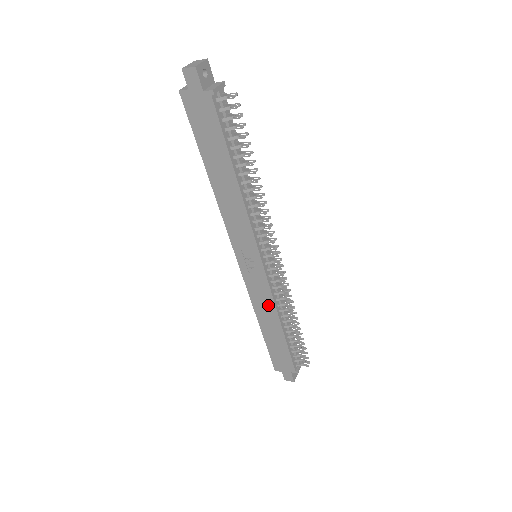
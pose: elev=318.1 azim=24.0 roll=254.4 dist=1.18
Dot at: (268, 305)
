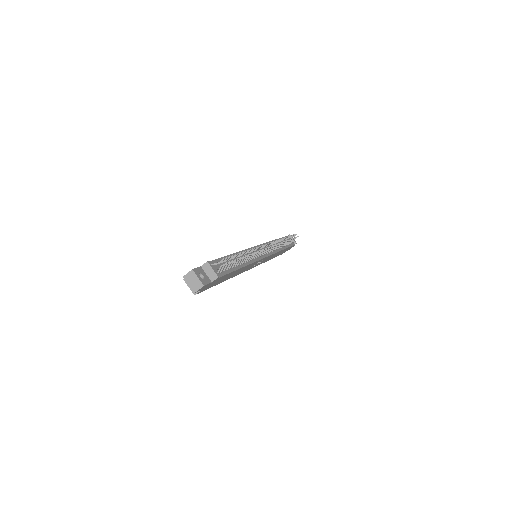
Dot at: occluded
